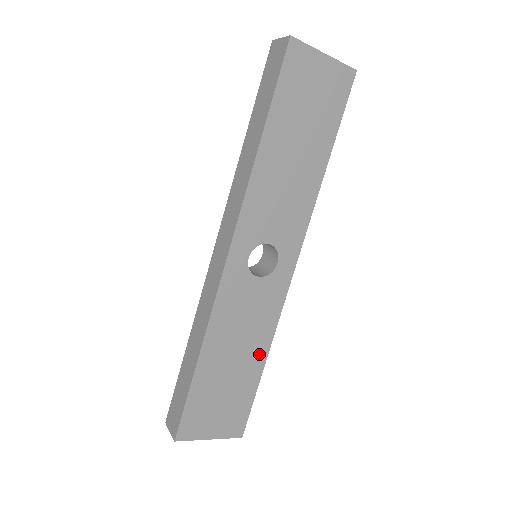
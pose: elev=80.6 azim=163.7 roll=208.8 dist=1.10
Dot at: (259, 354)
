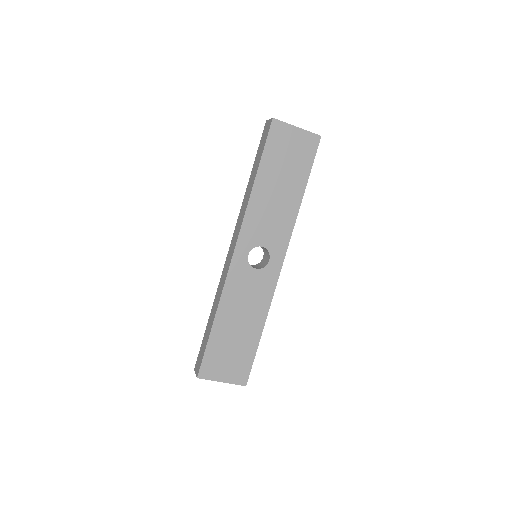
Dot at: (257, 324)
